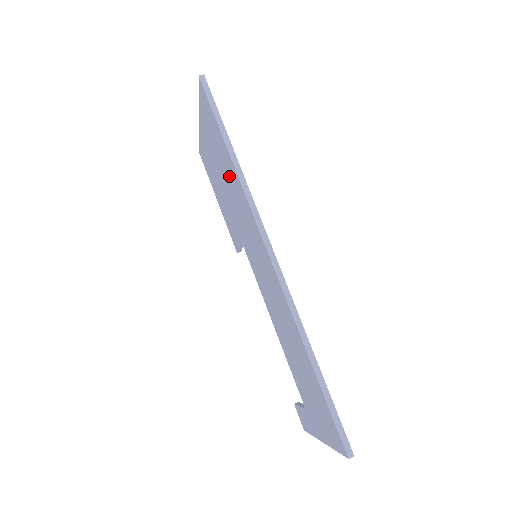
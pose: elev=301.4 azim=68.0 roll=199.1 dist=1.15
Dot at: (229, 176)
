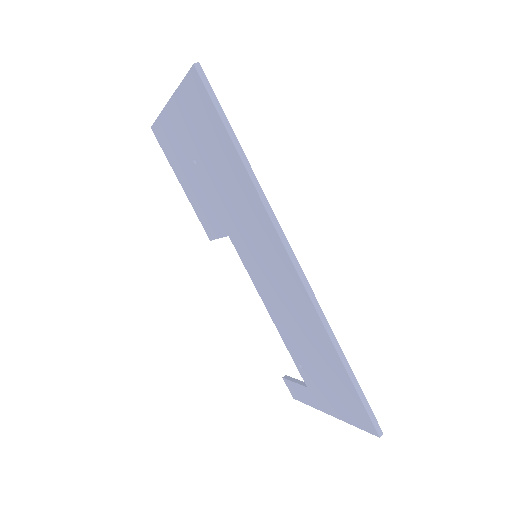
Dot at: (230, 178)
